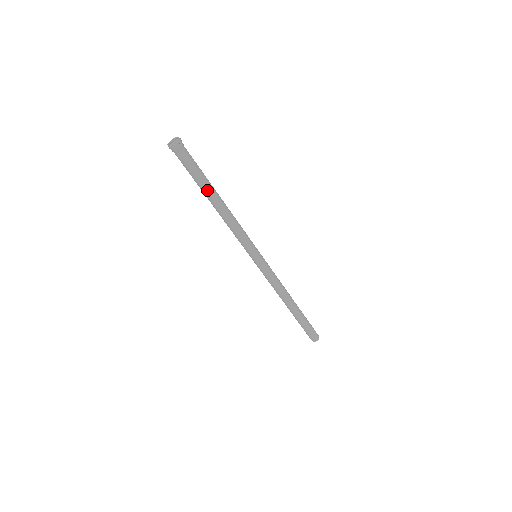
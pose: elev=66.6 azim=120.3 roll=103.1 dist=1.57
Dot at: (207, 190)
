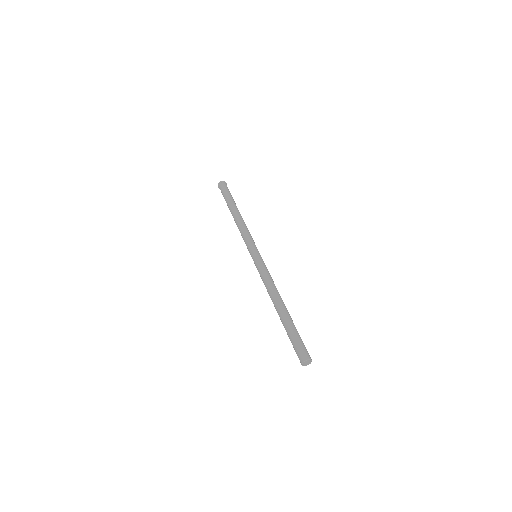
Dot at: (232, 205)
